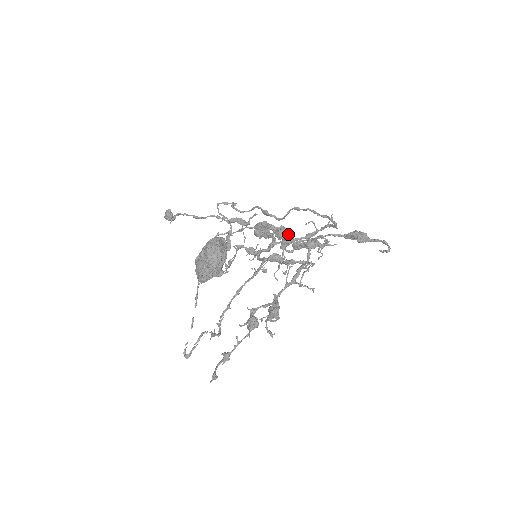
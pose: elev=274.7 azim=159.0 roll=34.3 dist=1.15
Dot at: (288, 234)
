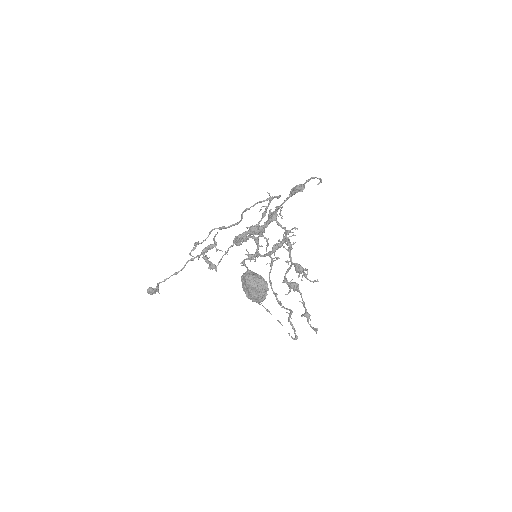
Dot at: (260, 227)
